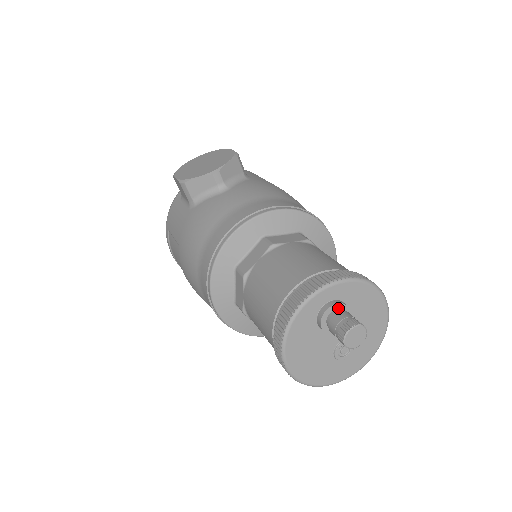
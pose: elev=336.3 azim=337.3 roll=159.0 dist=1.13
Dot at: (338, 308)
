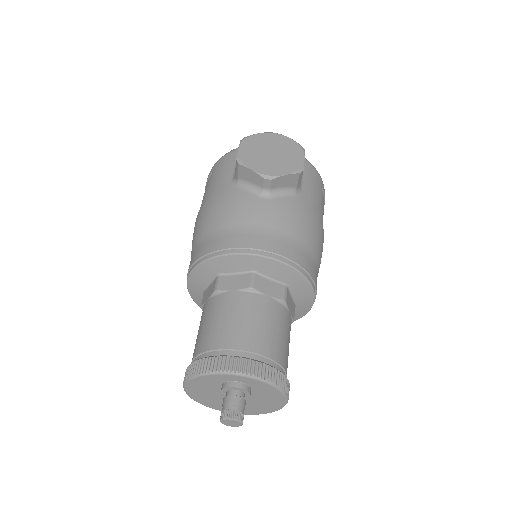
Dot at: (241, 390)
